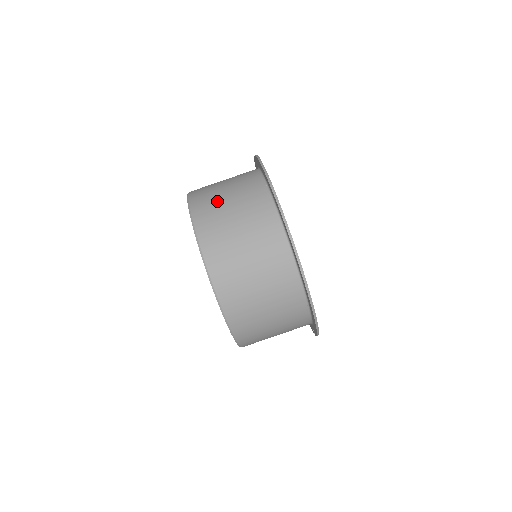
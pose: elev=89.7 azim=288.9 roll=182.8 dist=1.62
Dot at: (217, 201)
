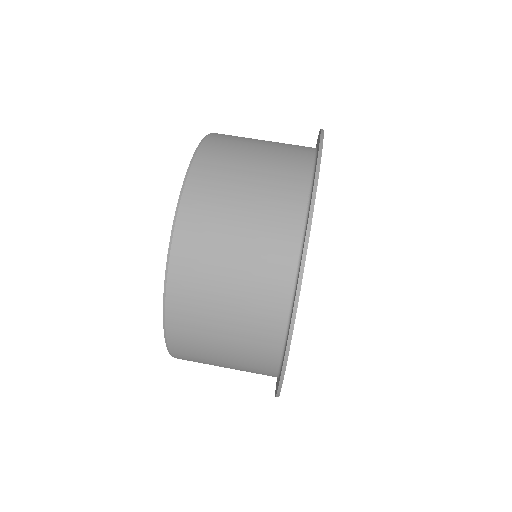
Dot at: (219, 230)
